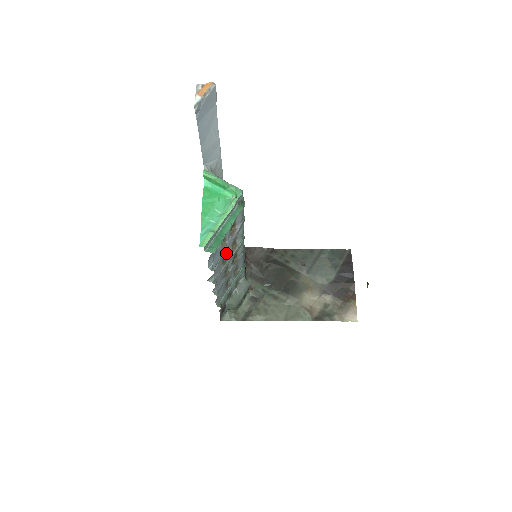
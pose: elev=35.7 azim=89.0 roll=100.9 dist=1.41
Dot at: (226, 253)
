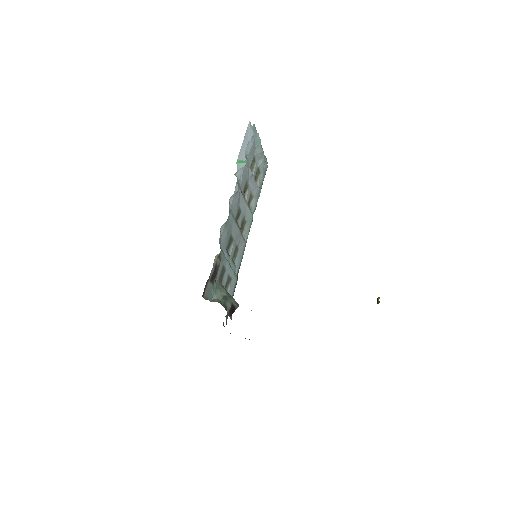
Dot at: (246, 192)
